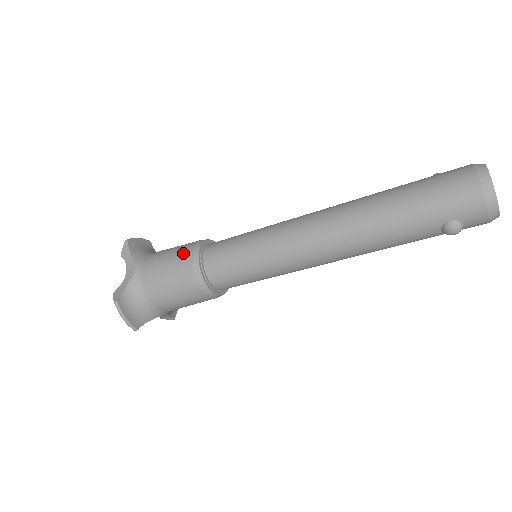
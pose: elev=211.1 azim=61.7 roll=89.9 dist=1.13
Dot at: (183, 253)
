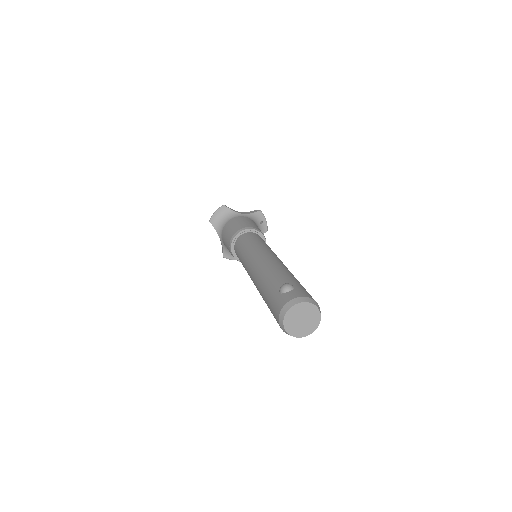
Dot at: (228, 247)
